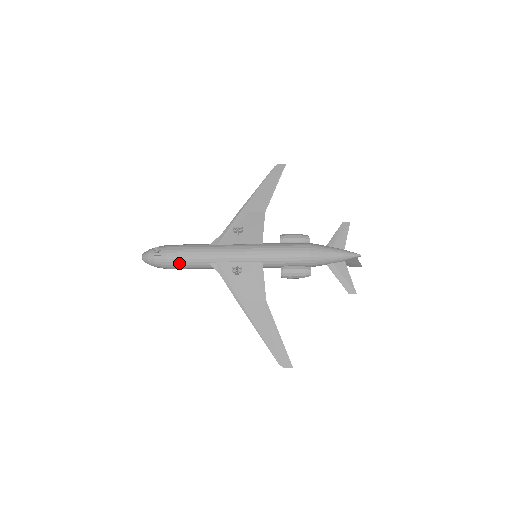
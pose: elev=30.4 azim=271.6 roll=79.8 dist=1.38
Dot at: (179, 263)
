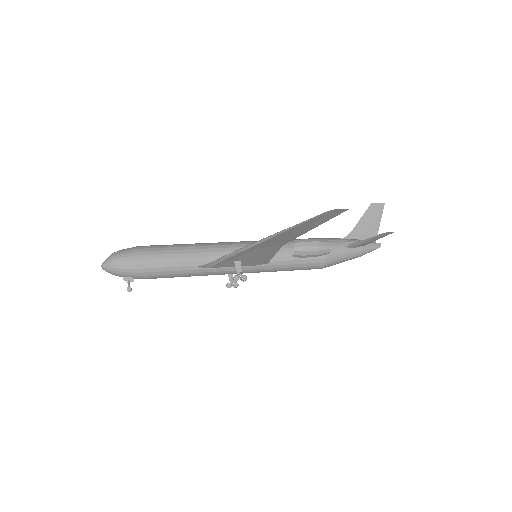
Dot at: occluded
